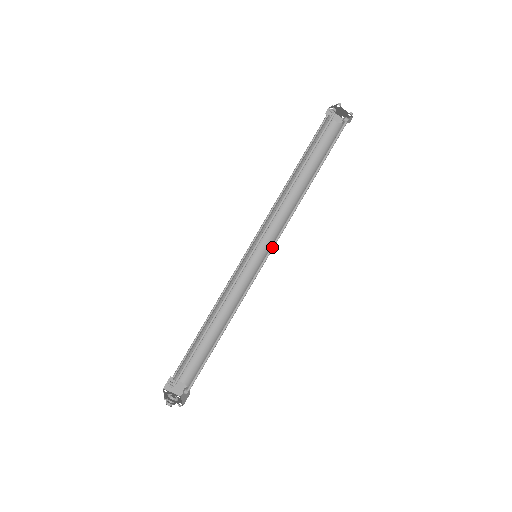
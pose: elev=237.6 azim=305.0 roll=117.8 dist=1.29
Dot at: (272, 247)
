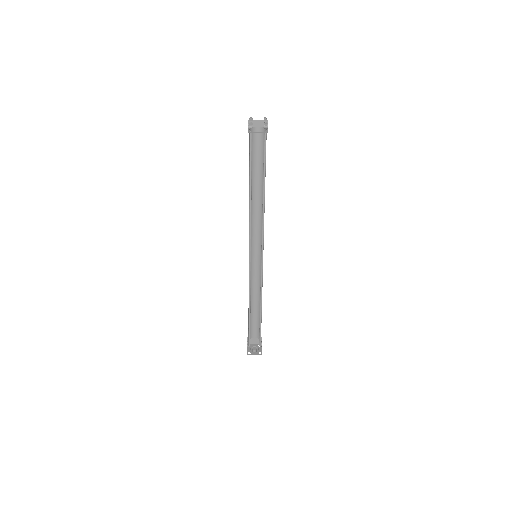
Dot at: (262, 248)
